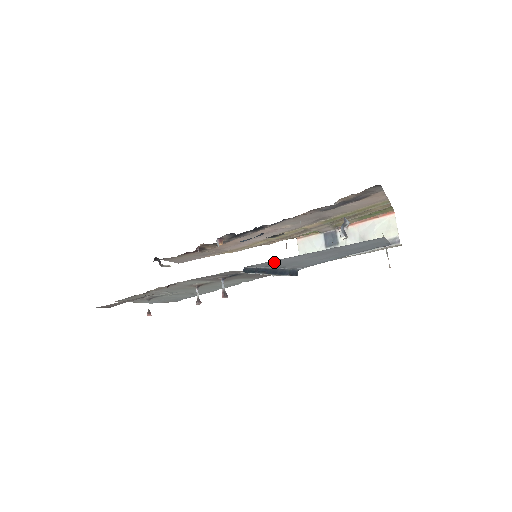
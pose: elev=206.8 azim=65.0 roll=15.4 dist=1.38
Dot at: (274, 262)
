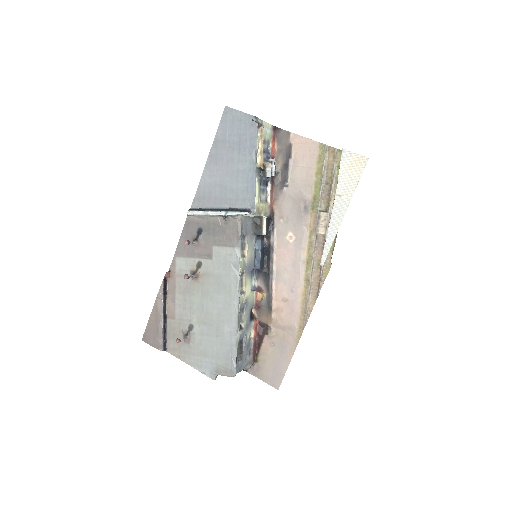
Dot at: (203, 191)
